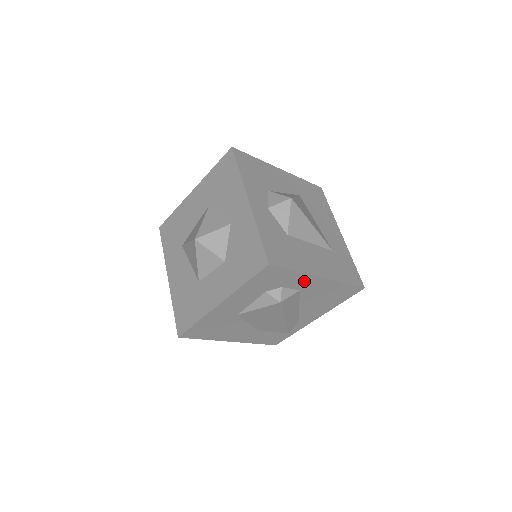
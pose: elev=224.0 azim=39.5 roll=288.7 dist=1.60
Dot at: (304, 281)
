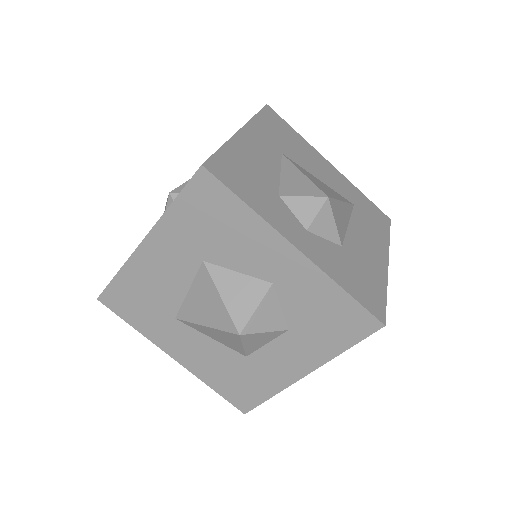
Dot at: occluded
